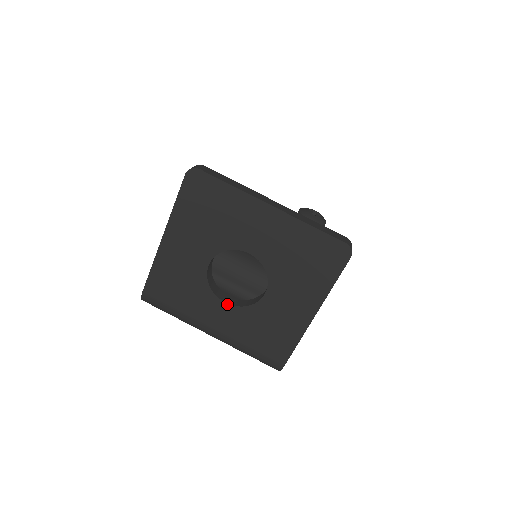
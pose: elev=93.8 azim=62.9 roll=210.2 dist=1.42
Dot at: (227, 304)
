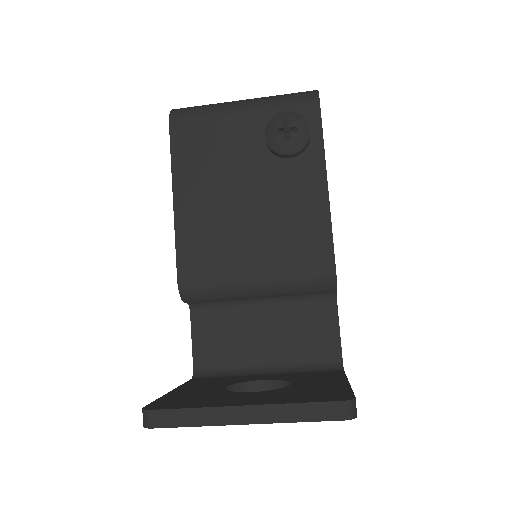
Dot at: occluded
